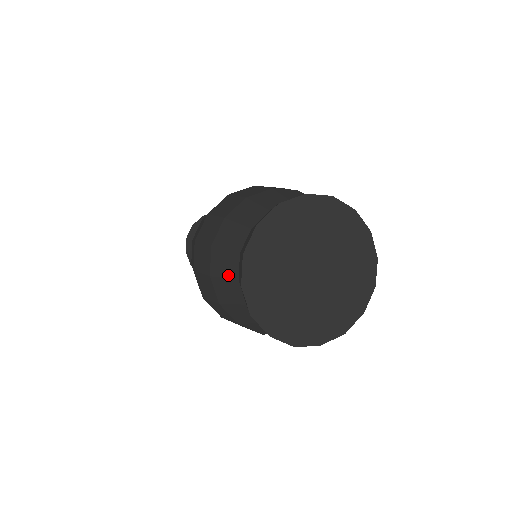
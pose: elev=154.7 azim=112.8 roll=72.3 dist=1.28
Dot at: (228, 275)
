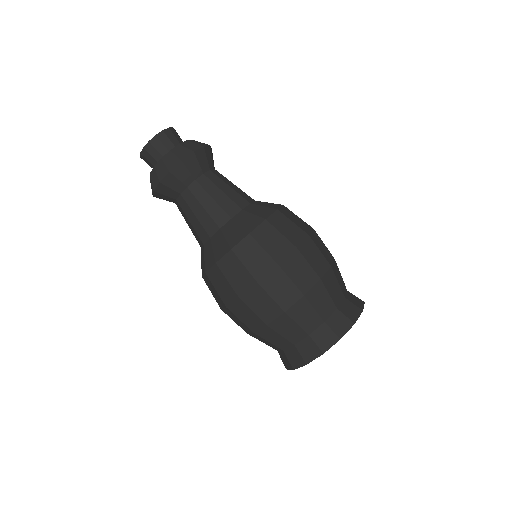
Dot at: (268, 345)
